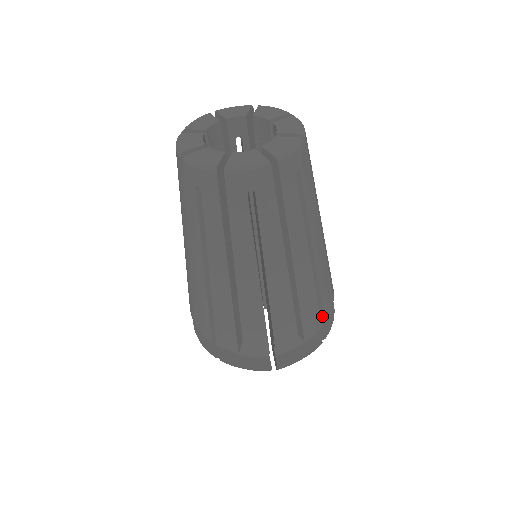
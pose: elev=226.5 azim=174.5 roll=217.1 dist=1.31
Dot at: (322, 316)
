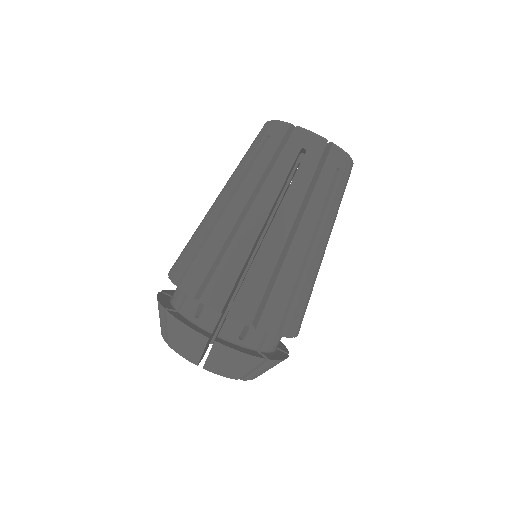
Dot at: occluded
